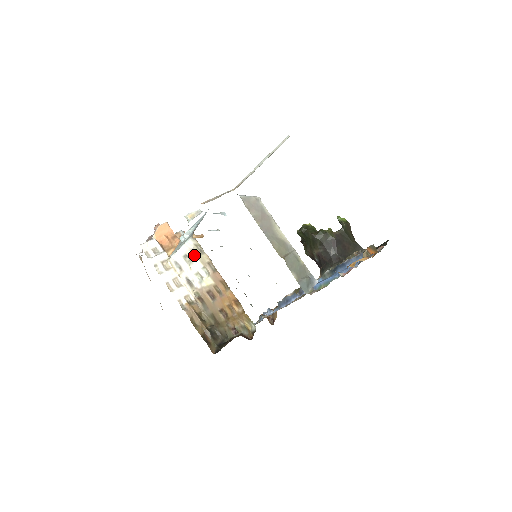
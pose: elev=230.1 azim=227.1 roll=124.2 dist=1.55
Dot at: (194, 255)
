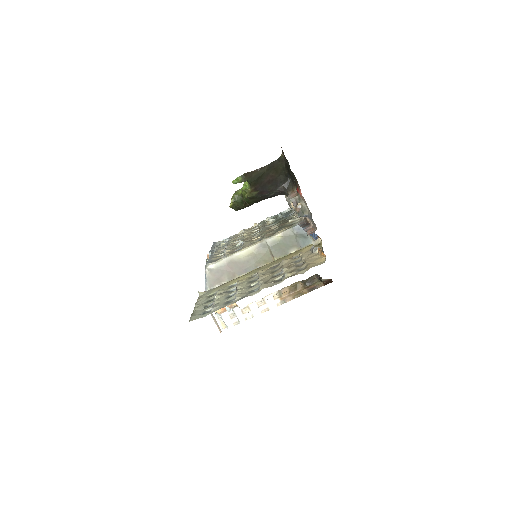
Dot at: occluded
